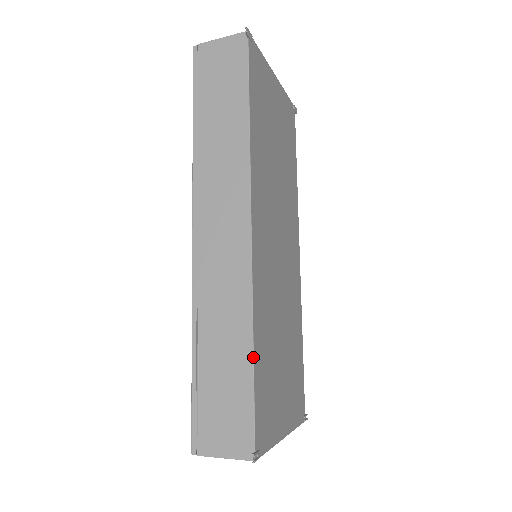
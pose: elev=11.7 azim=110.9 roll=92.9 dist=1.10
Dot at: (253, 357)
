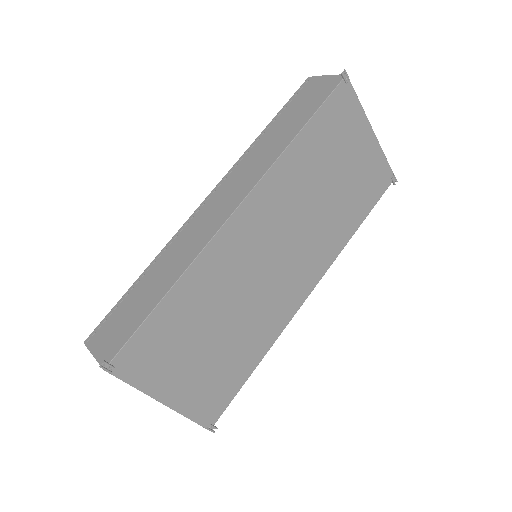
Dot at: (164, 296)
